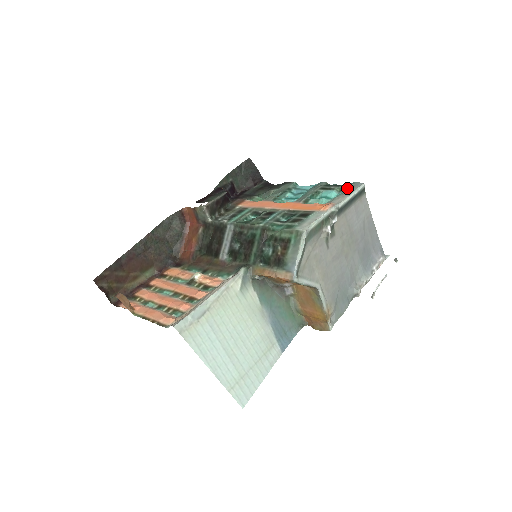
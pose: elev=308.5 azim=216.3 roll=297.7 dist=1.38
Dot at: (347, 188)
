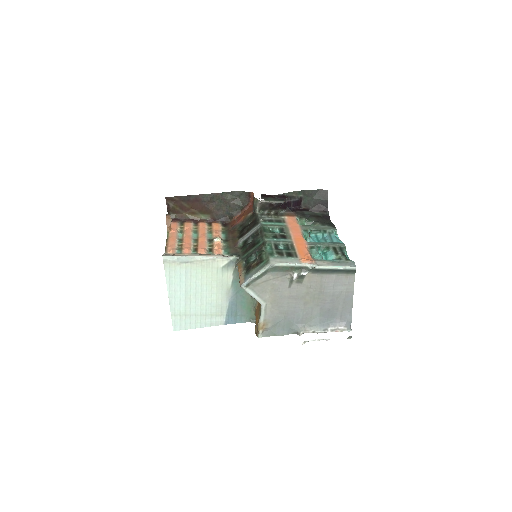
Dot at: (341, 261)
